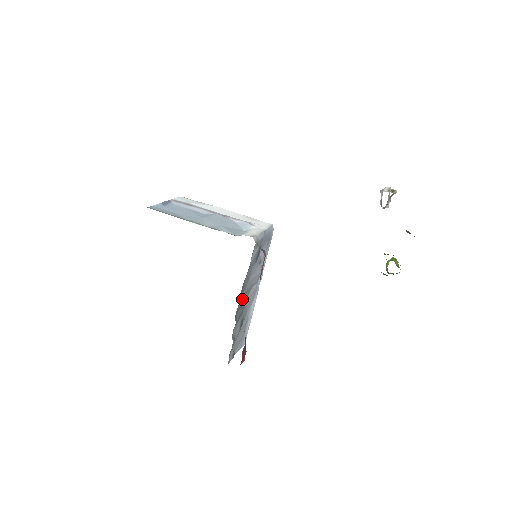
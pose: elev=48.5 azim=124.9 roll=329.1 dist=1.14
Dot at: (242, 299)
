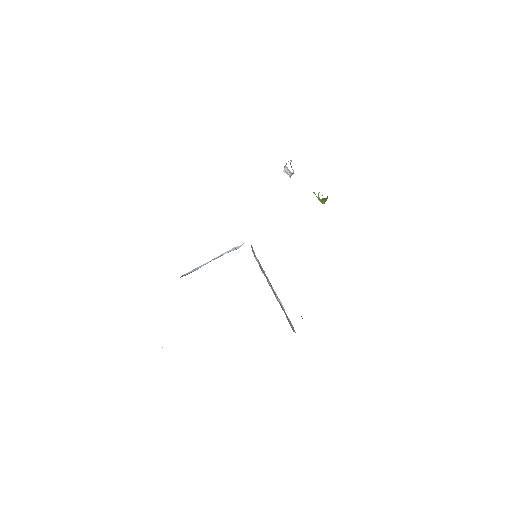
Dot at: occluded
